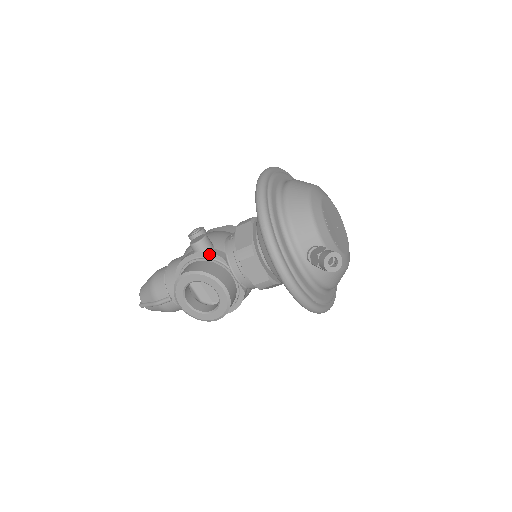
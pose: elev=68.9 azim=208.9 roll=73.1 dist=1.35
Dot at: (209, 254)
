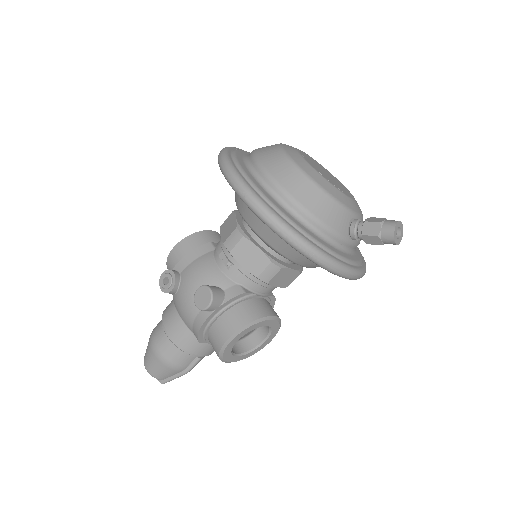
Dot at: (228, 301)
